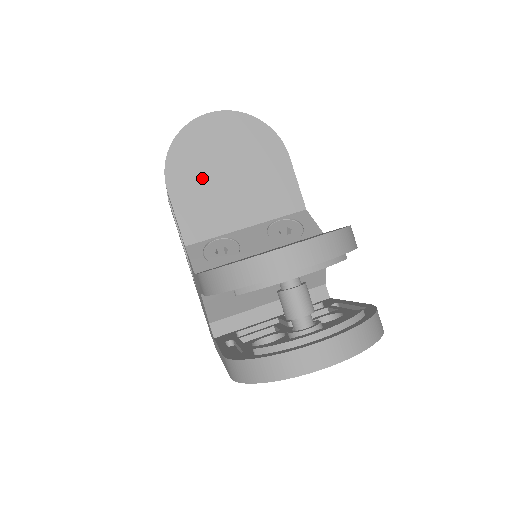
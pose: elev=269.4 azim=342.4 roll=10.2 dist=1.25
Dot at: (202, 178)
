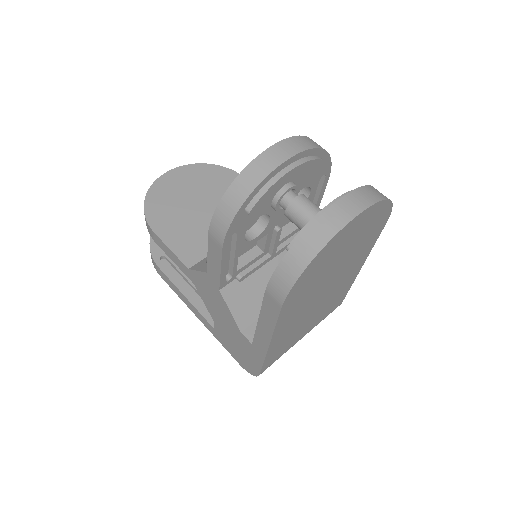
Dot at: (181, 215)
